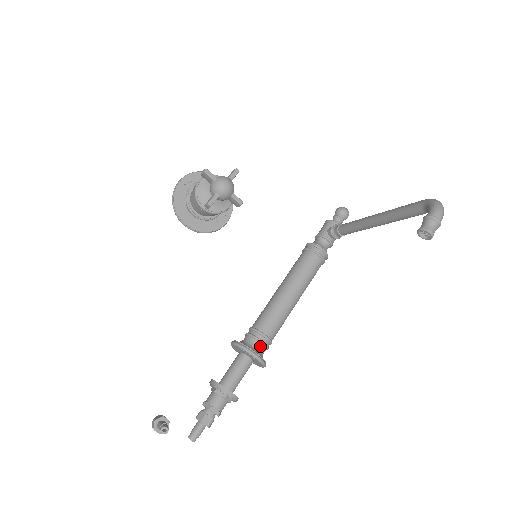
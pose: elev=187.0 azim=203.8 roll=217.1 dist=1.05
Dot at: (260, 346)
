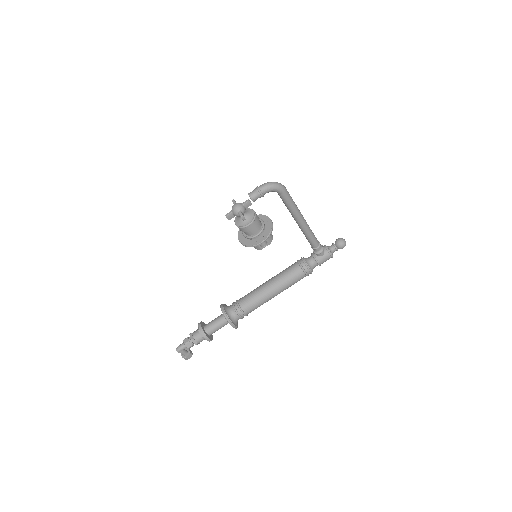
Dot at: (232, 309)
